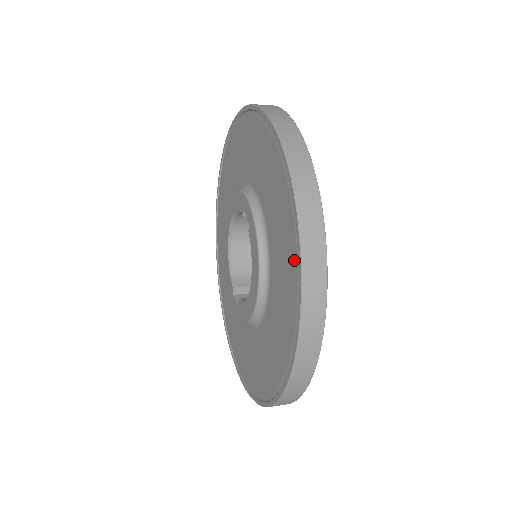
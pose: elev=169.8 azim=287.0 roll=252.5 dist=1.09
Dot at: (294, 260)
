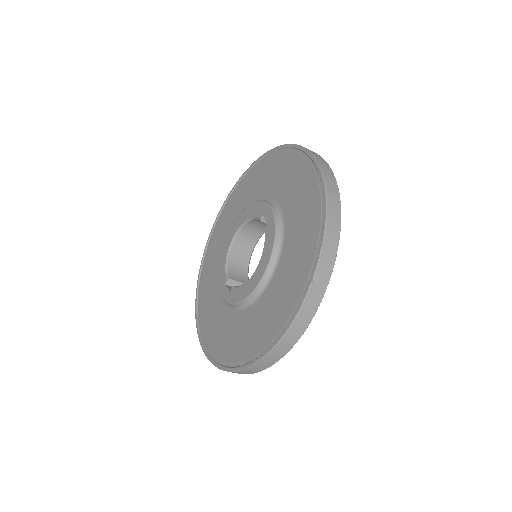
Dot at: (314, 243)
